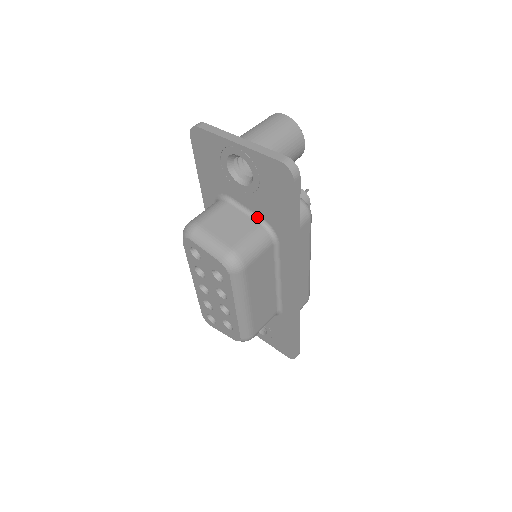
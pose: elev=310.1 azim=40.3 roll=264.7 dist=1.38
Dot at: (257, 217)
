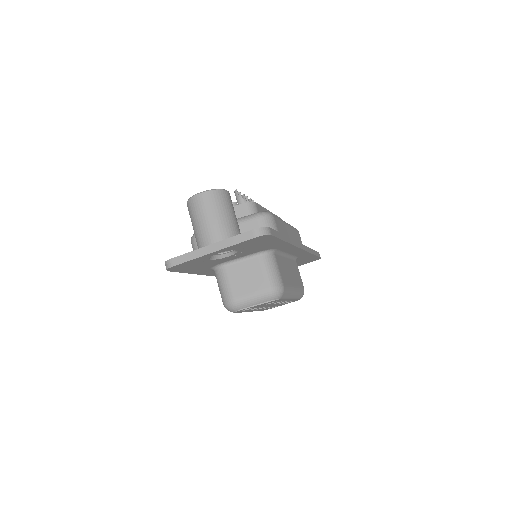
Dot at: (252, 255)
